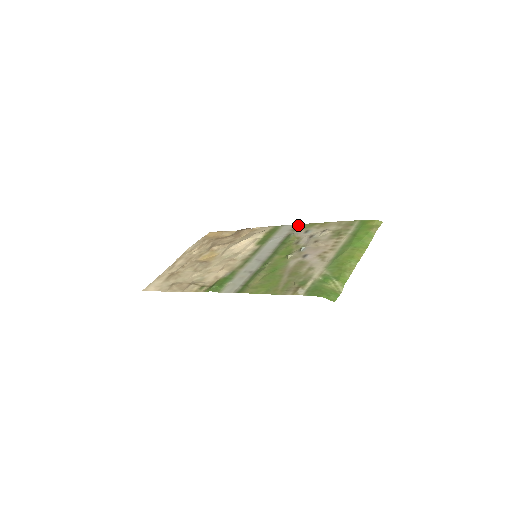
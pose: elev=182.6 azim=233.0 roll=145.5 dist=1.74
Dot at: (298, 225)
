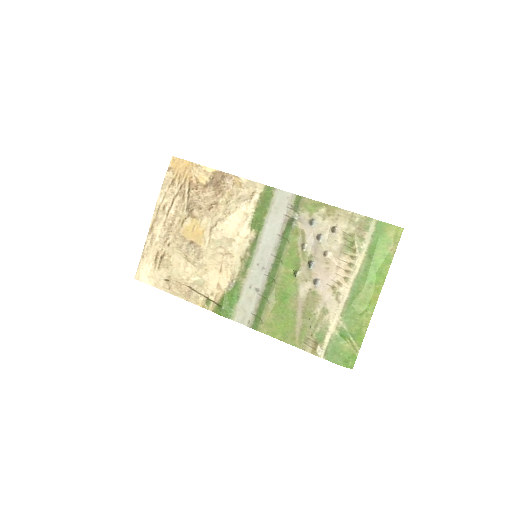
Dot at: (298, 199)
